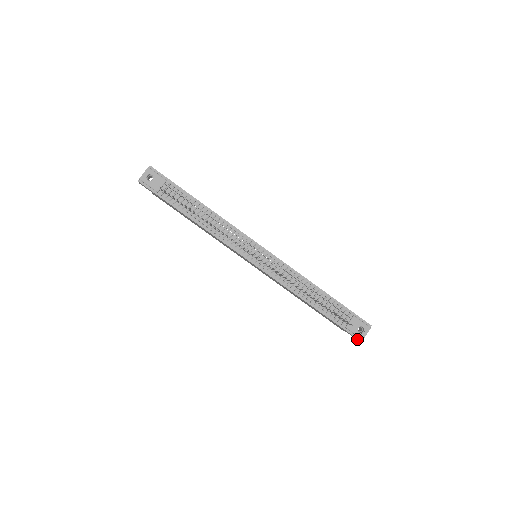
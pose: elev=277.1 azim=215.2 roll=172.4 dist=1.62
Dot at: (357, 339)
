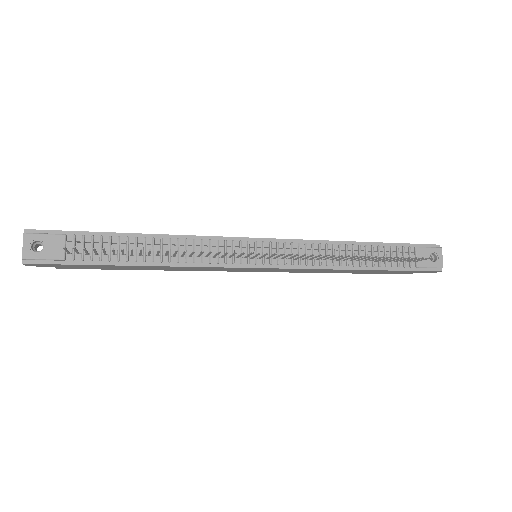
Dot at: (434, 272)
